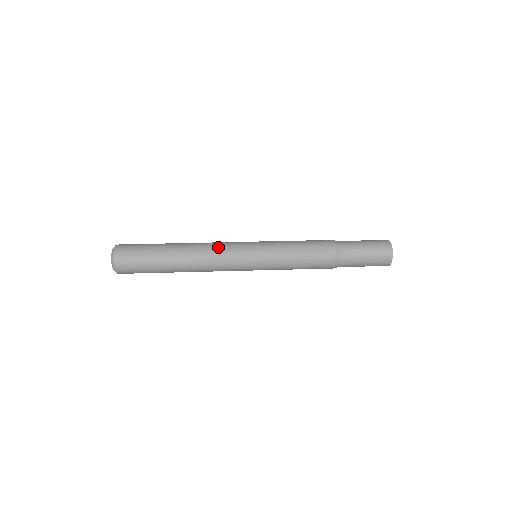
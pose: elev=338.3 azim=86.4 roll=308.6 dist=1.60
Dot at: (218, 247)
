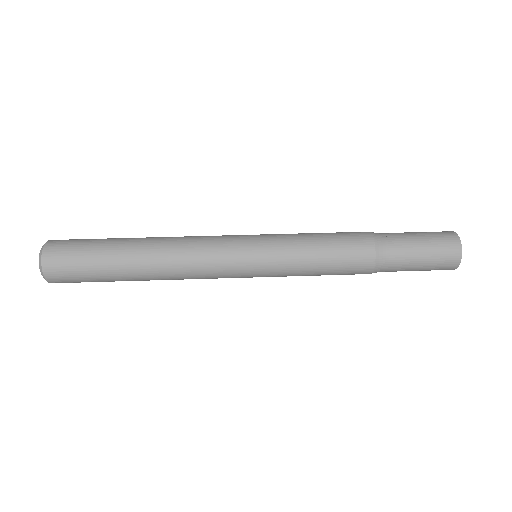
Dot at: (199, 238)
